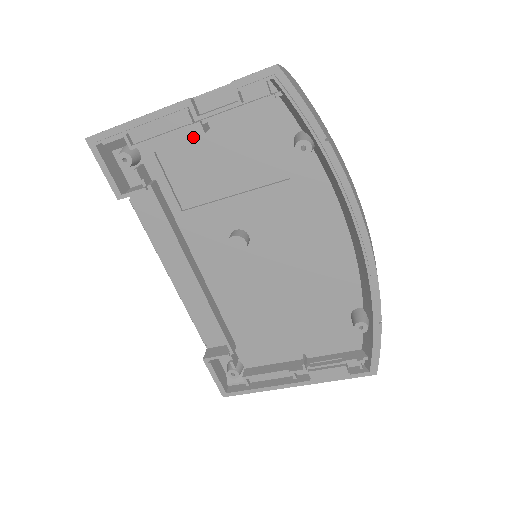
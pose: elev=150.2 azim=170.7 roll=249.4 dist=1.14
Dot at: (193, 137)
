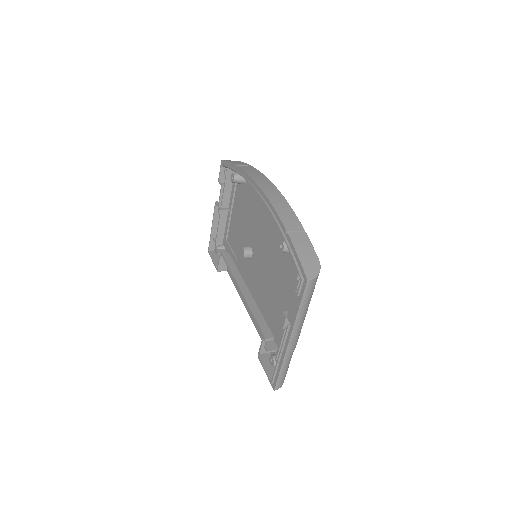
Dot at: (229, 219)
